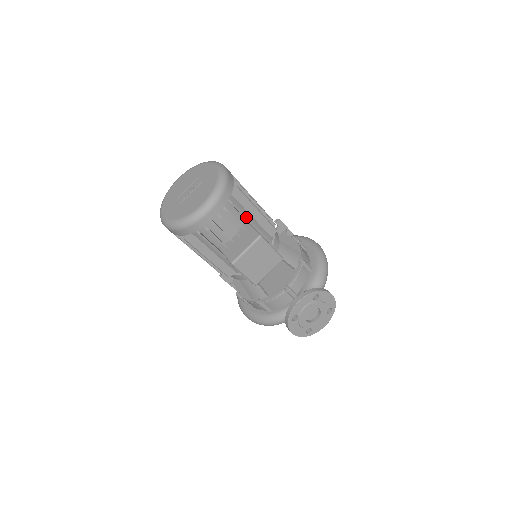
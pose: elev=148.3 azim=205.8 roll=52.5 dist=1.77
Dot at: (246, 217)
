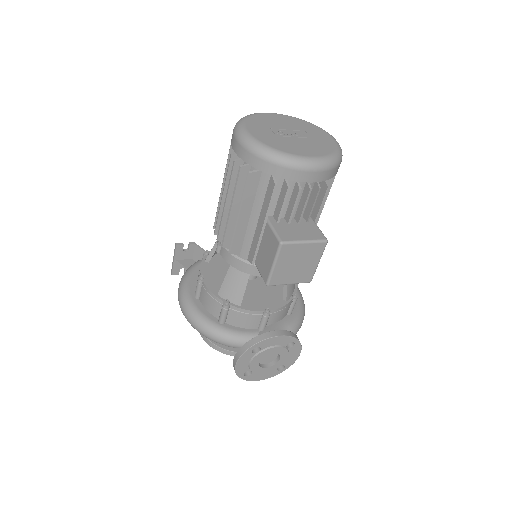
Dot at: (318, 211)
